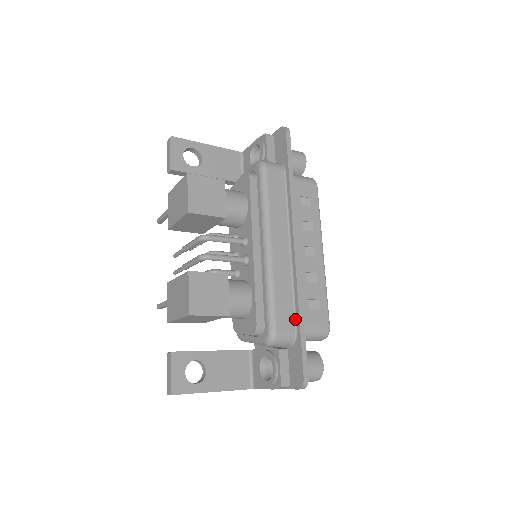
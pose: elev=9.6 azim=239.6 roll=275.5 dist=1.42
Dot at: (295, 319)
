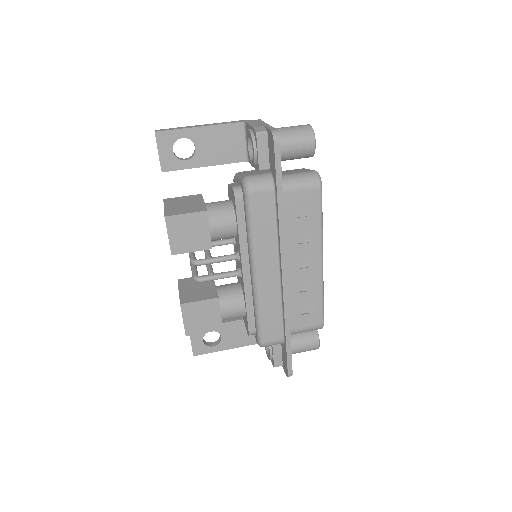
Dot at: (283, 330)
